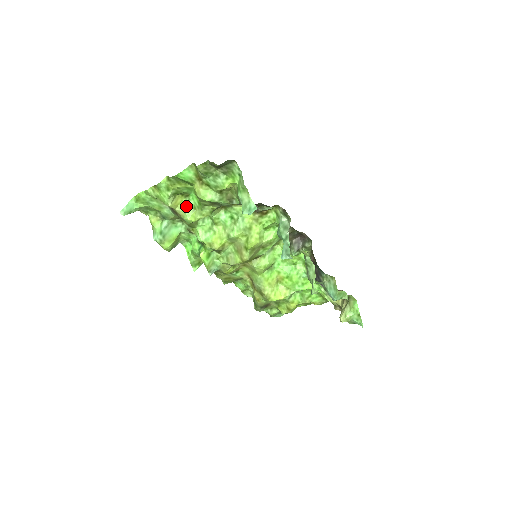
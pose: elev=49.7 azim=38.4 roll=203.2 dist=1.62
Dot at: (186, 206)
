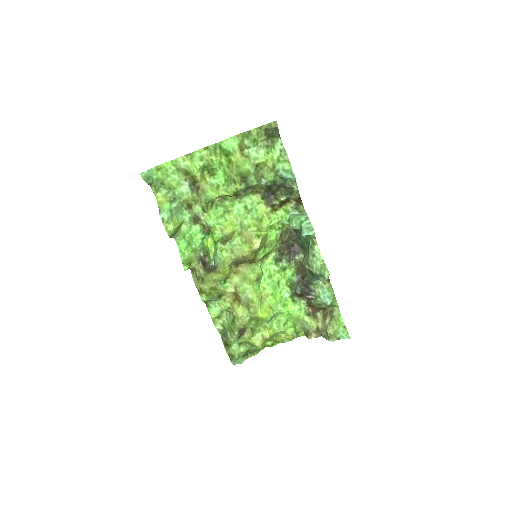
Dot at: (210, 183)
